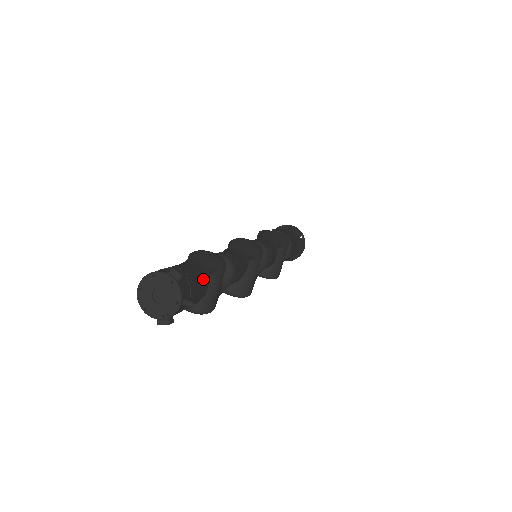
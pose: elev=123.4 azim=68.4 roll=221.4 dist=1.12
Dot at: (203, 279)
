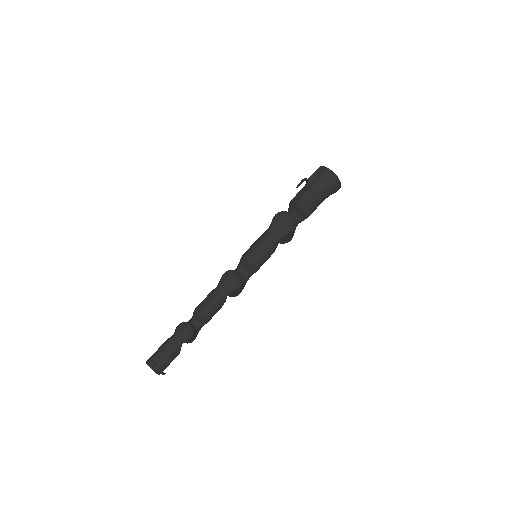
Dot at: (175, 354)
